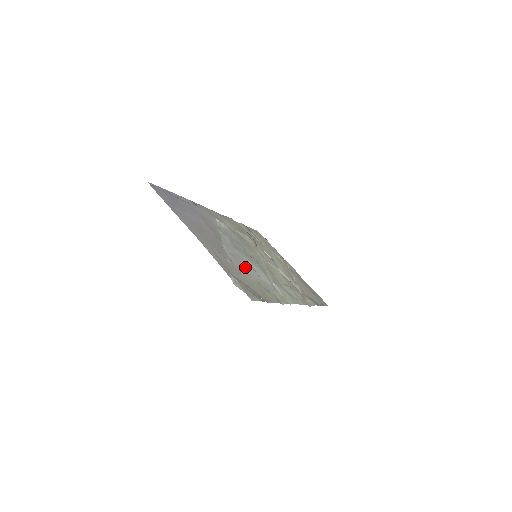
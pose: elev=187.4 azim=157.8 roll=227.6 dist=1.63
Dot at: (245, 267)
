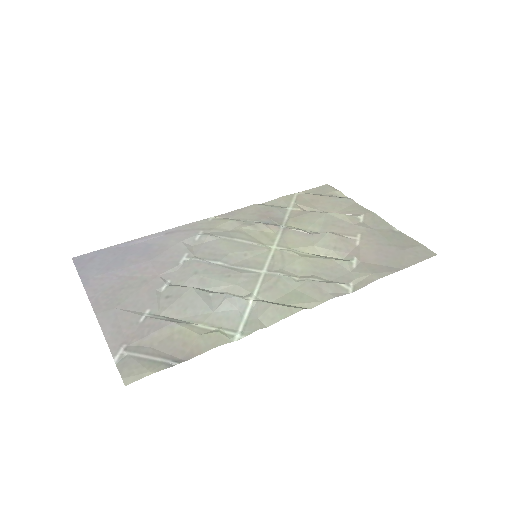
Dot at: (185, 307)
